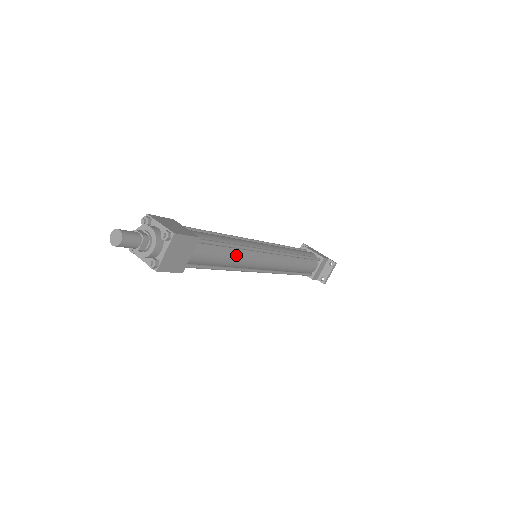
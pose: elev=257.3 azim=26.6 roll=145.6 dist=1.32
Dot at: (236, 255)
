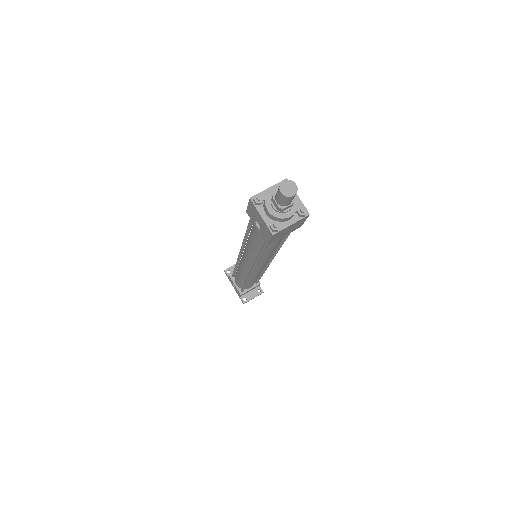
Dot at: occluded
